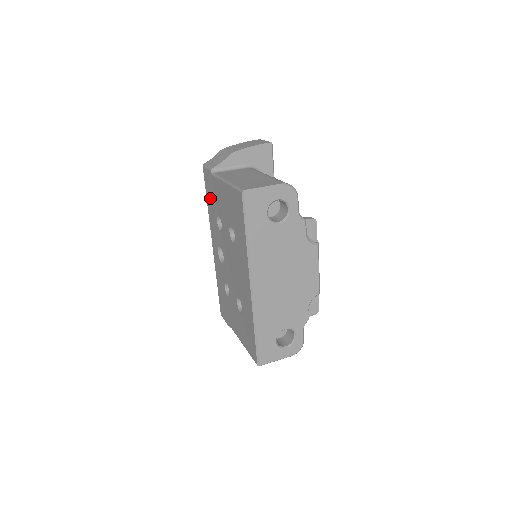
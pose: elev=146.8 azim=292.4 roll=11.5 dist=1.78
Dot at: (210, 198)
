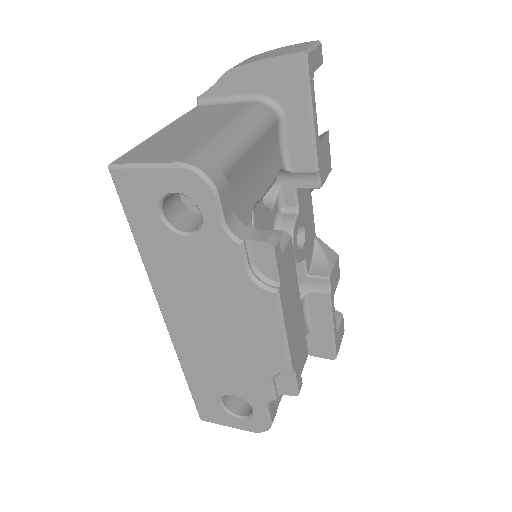
Dot at: occluded
